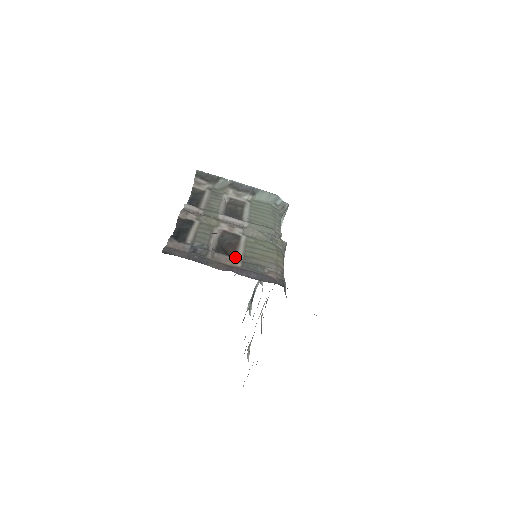
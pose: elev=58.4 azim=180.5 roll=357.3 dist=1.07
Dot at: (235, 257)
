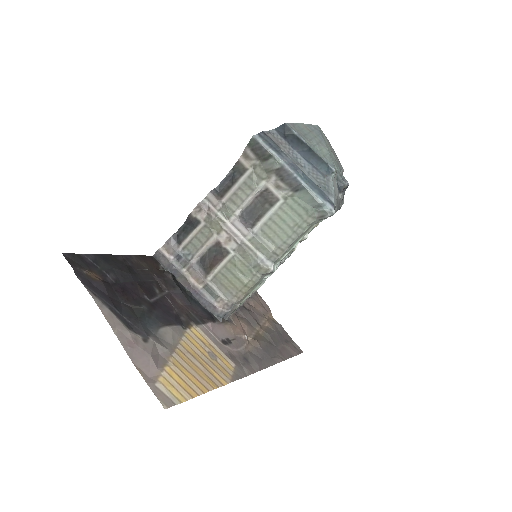
Dot at: (206, 276)
